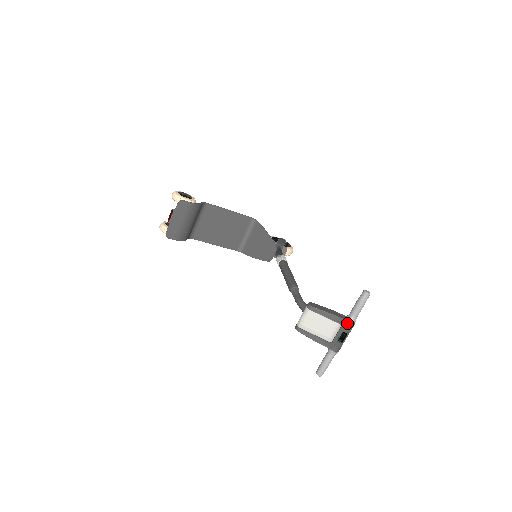
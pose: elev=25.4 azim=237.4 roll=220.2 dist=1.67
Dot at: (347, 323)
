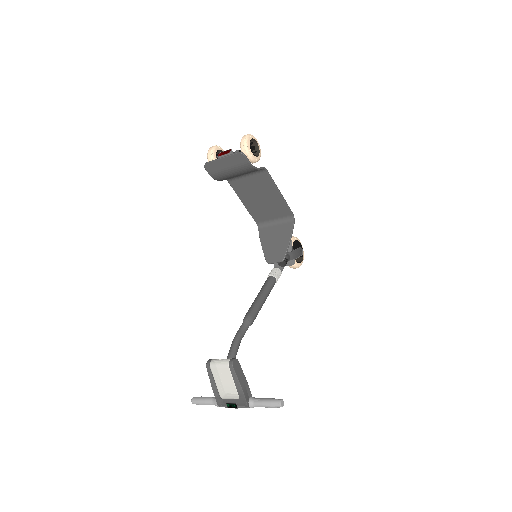
Dot at: (245, 403)
